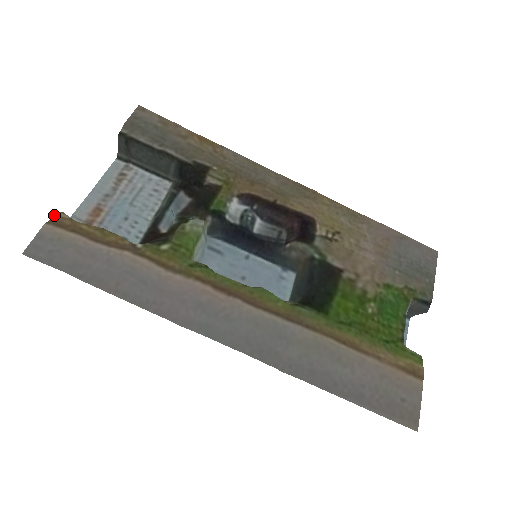
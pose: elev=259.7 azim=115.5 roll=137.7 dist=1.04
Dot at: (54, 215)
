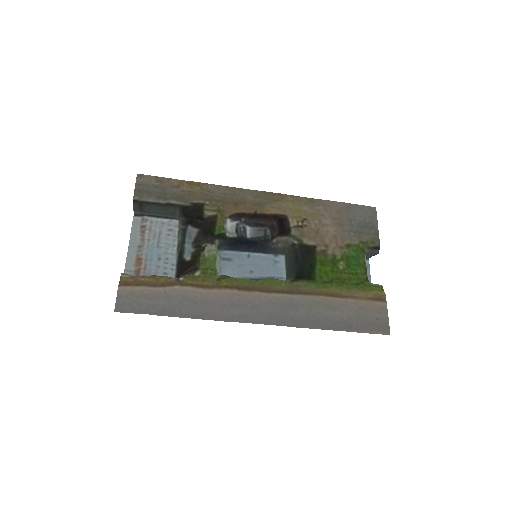
Dot at: (120, 278)
